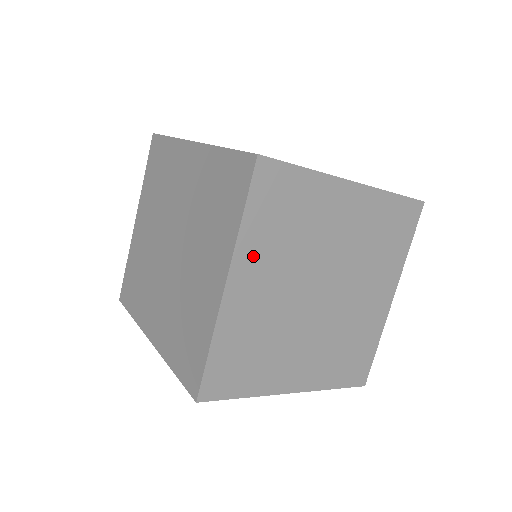
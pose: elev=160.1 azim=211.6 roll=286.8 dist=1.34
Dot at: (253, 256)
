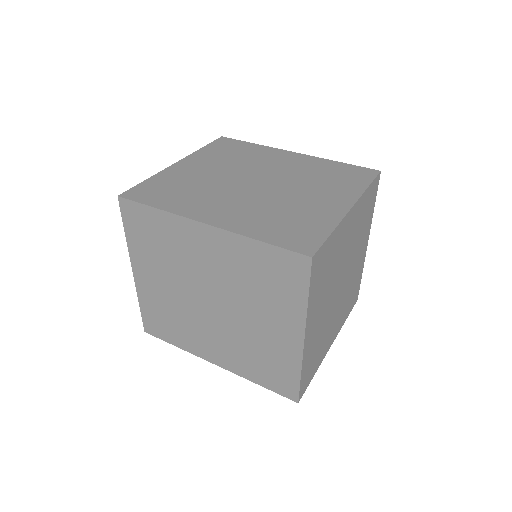
Dot at: (314, 310)
